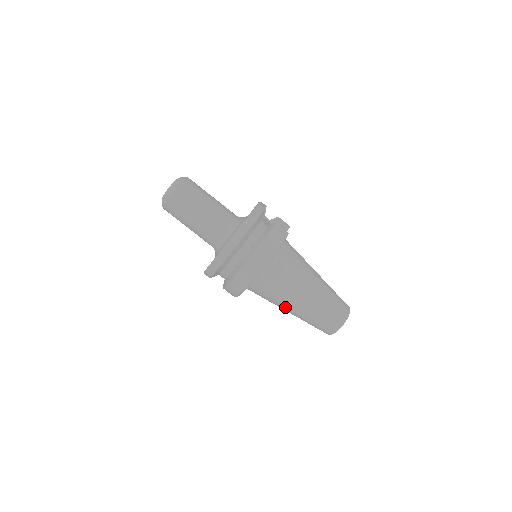
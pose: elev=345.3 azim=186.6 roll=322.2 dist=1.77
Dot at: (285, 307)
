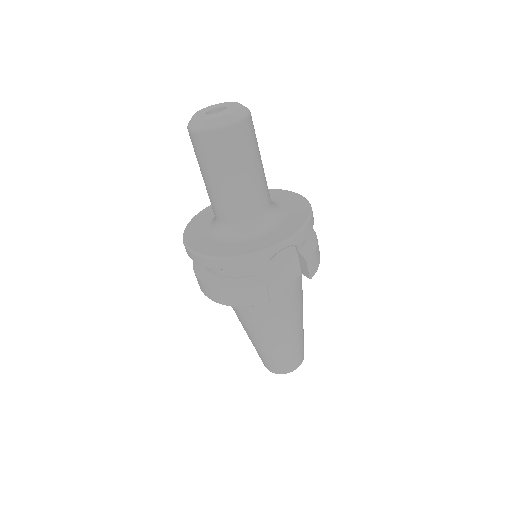
Dot at: occluded
